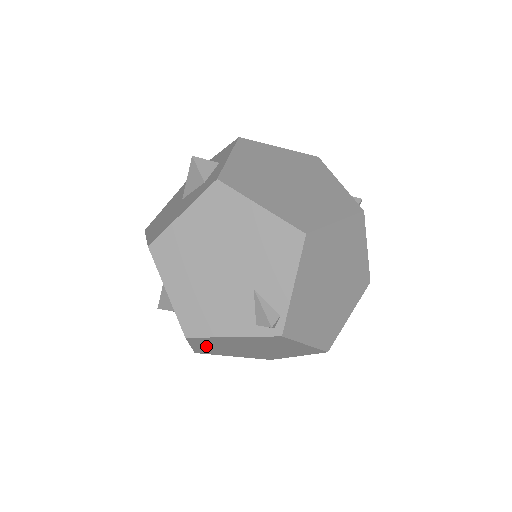
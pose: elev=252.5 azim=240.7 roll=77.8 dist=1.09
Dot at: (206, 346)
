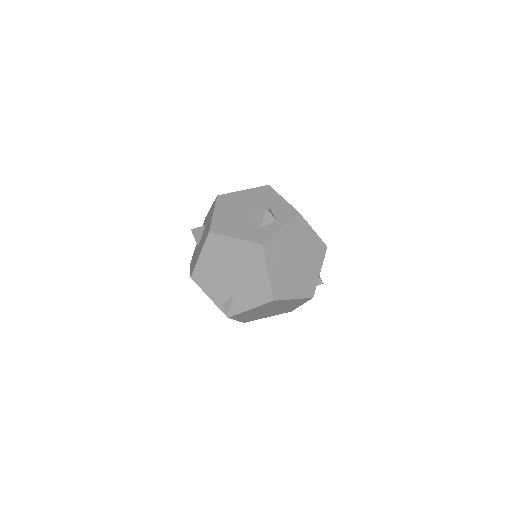
Dot at: occluded
